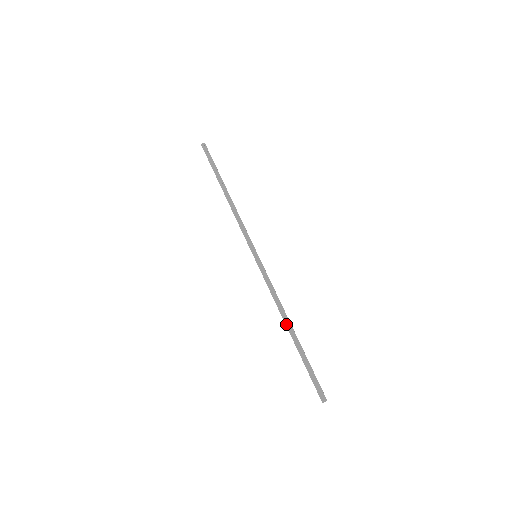
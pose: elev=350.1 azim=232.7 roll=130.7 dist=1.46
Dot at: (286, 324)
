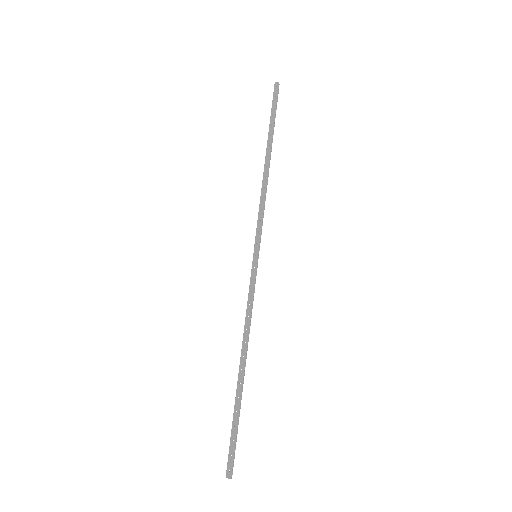
Dot at: (241, 359)
